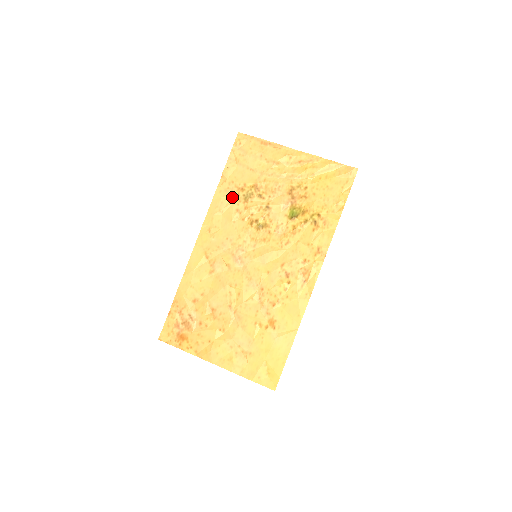
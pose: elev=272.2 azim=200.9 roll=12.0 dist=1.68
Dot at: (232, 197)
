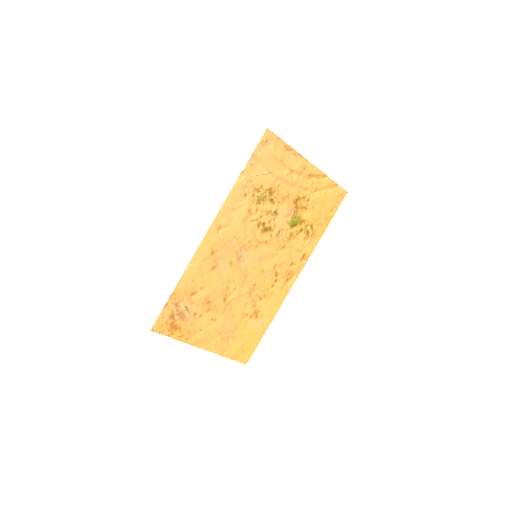
Dot at: (247, 196)
